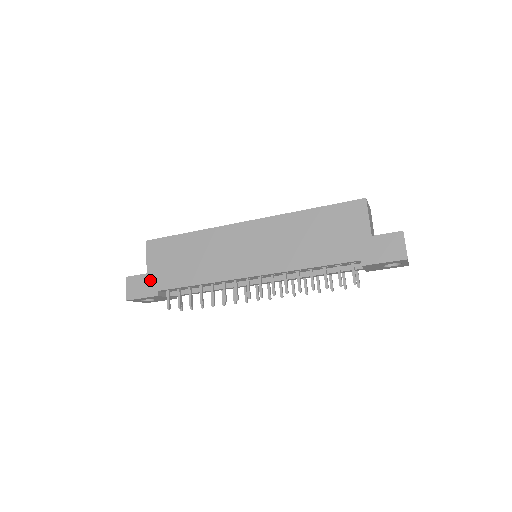
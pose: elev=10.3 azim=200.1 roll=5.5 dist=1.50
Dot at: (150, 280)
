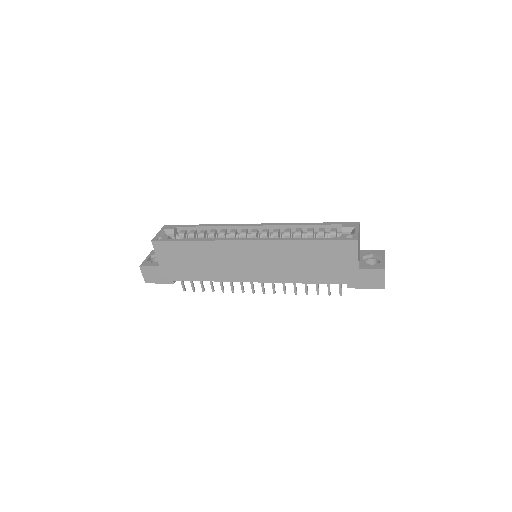
Dot at: (163, 272)
